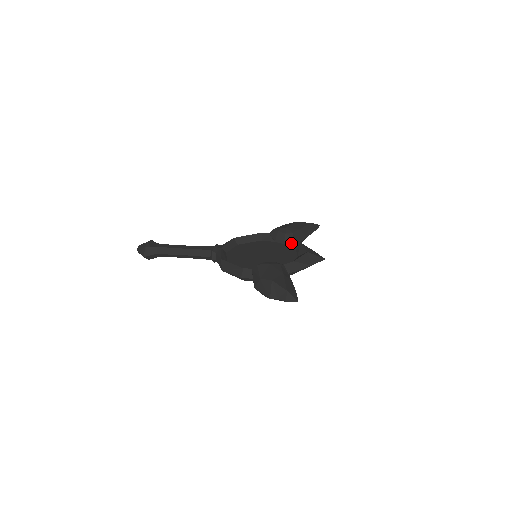
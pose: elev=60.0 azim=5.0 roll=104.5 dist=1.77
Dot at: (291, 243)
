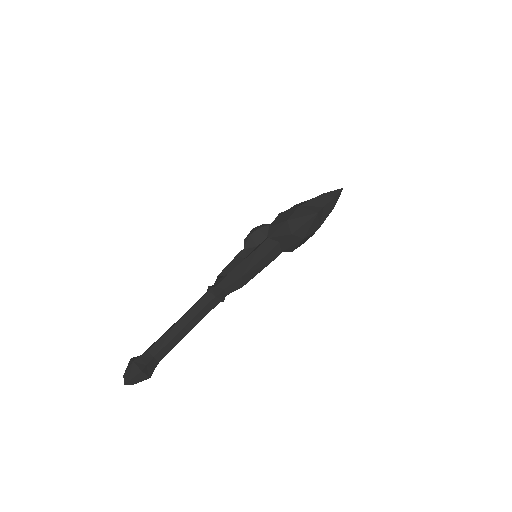
Dot at: occluded
